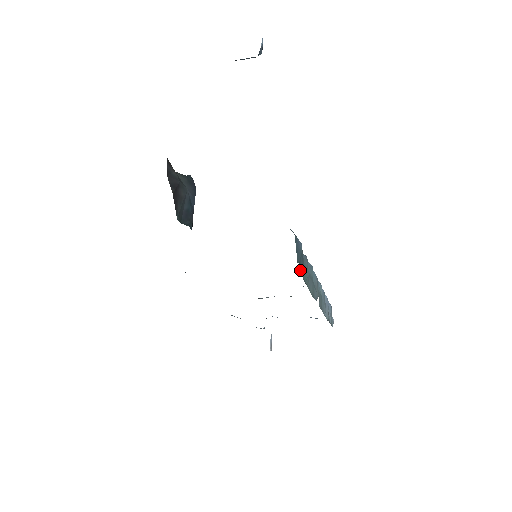
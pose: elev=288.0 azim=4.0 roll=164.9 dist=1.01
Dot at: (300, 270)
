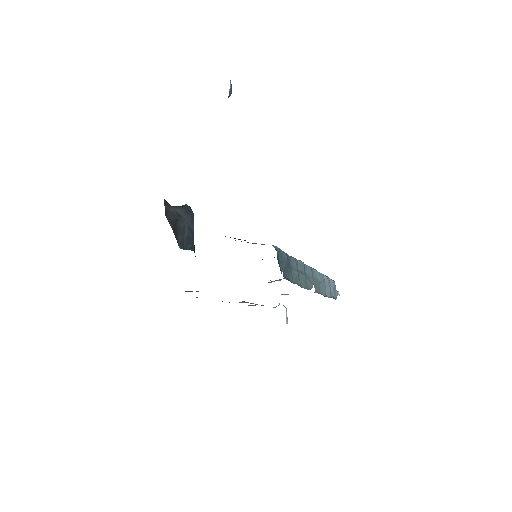
Dot at: (286, 276)
